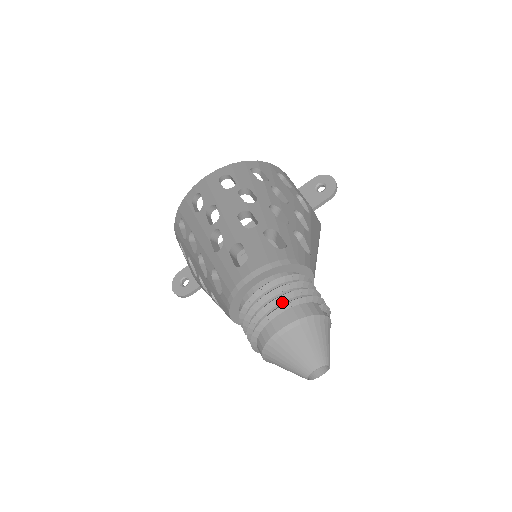
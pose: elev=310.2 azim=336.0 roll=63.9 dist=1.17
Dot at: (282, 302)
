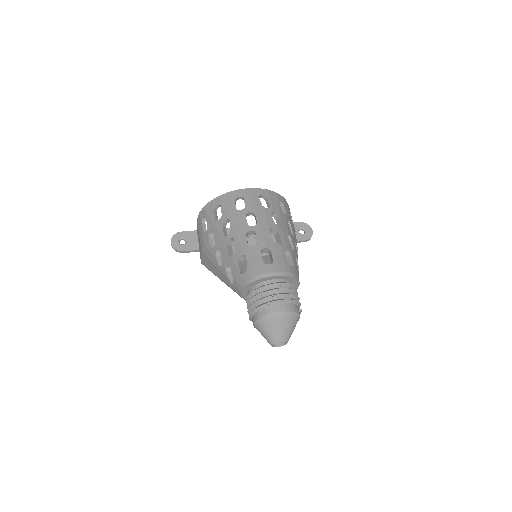
Dot at: (284, 297)
